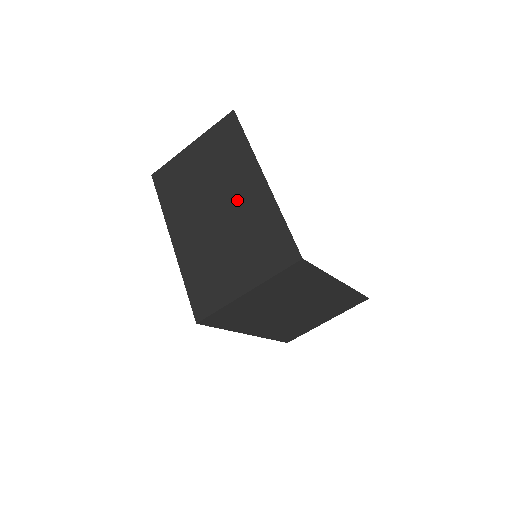
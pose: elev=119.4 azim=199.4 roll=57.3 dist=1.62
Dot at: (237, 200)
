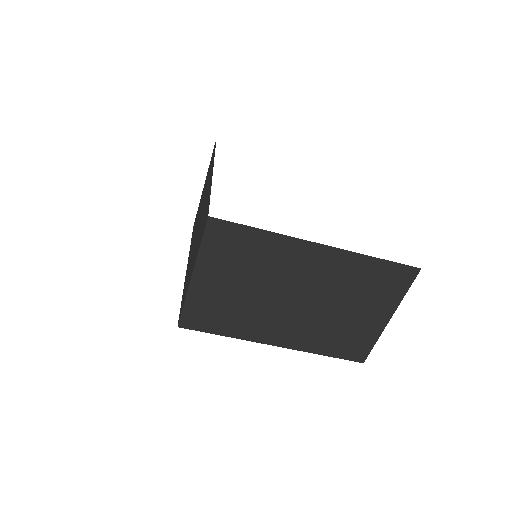
Dot at: (204, 203)
